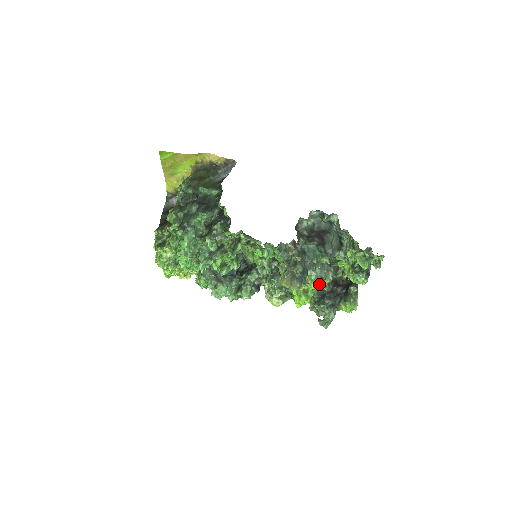
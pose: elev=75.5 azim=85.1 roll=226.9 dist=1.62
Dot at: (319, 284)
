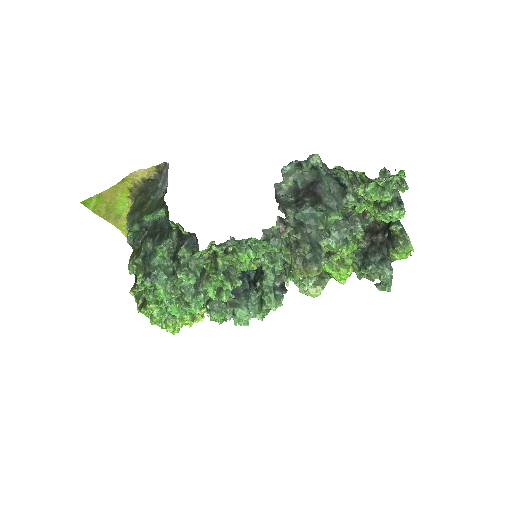
Dot at: (351, 245)
